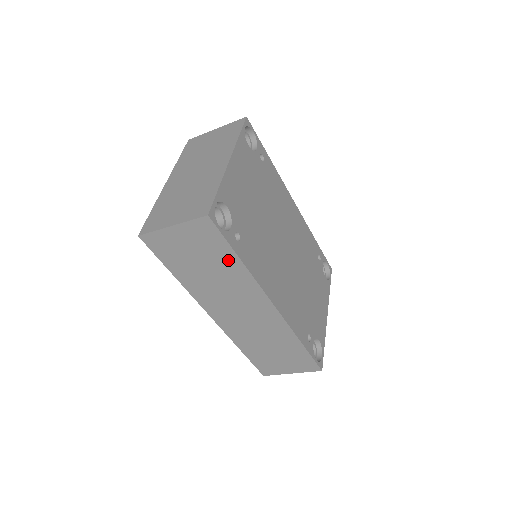
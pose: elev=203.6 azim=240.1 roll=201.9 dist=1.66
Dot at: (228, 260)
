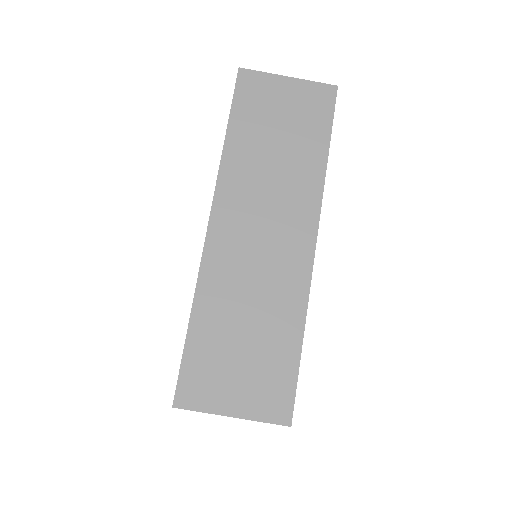
Dot at: (314, 145)
